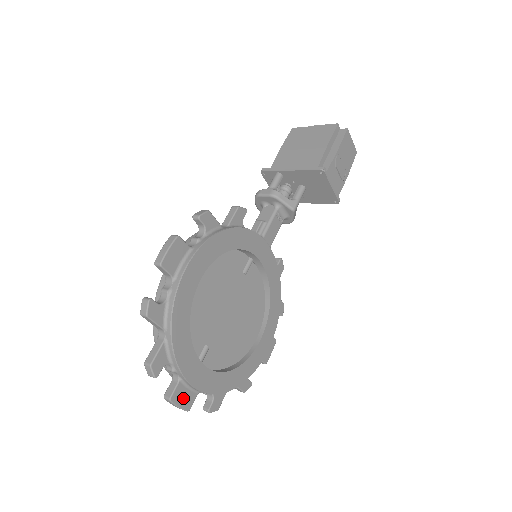
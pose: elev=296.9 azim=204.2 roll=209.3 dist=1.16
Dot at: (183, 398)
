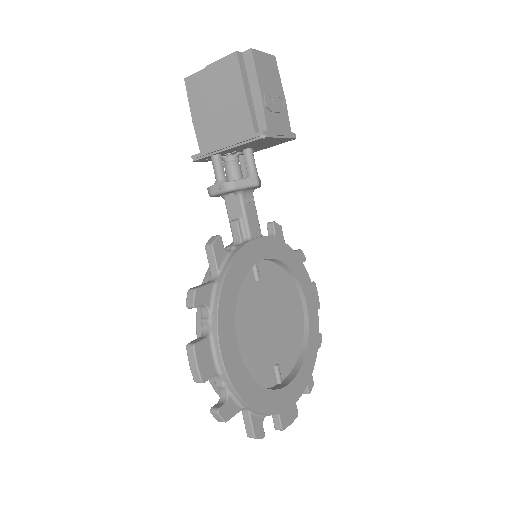
Dot at: (289, 416)
